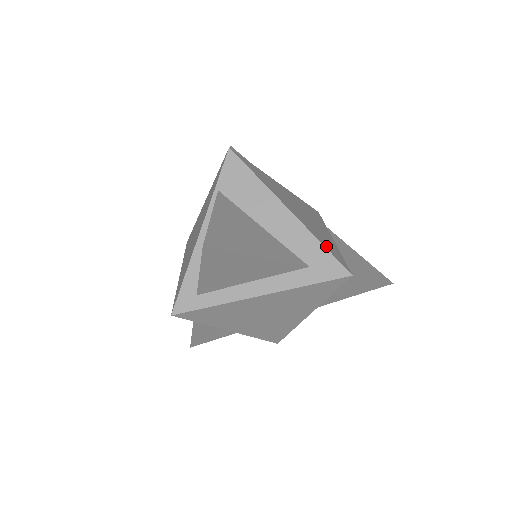
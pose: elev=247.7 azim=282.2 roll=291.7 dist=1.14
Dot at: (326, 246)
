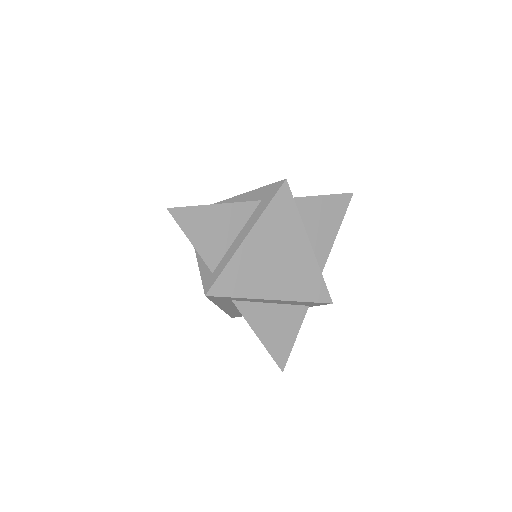
Dot at: occluded
